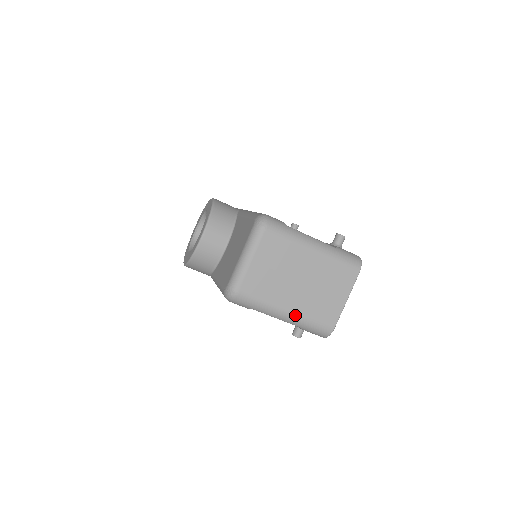
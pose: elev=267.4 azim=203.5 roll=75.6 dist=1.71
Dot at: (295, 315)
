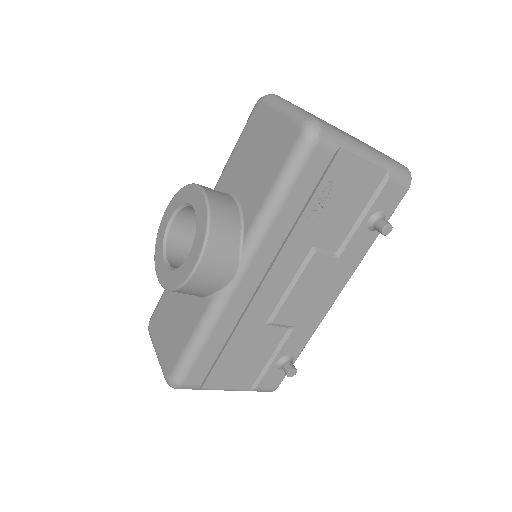
Dot at: (374, 150)
